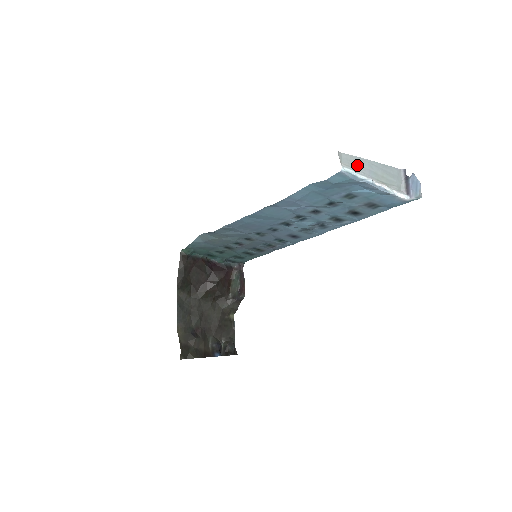
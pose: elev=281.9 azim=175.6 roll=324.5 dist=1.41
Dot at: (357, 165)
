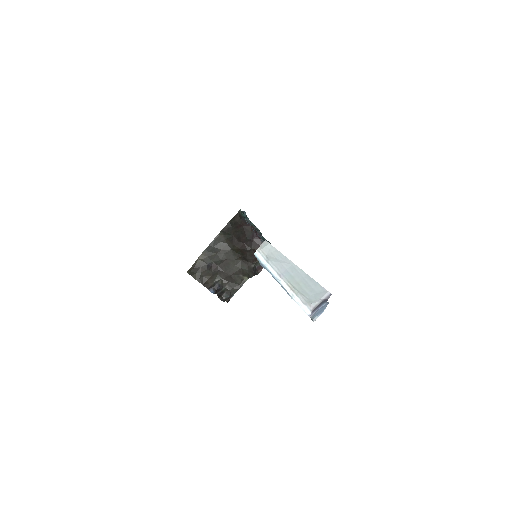
Dot at: (277, 260)
